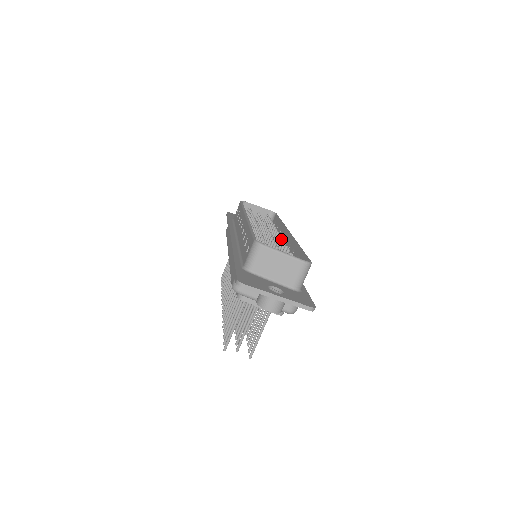
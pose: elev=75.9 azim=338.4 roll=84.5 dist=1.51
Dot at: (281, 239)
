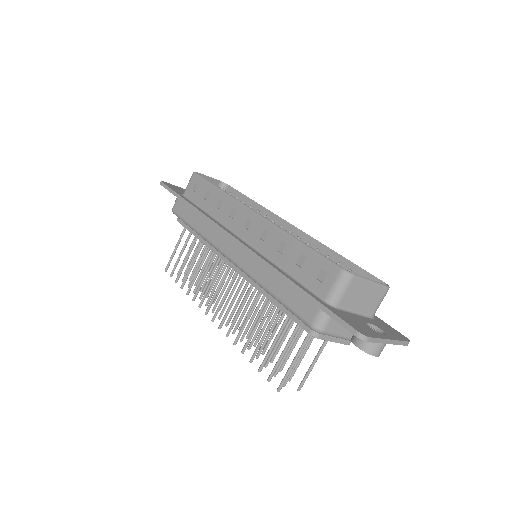
Dot at: occluded
